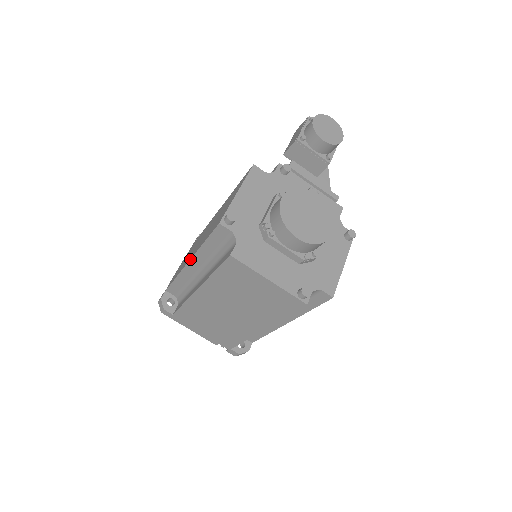
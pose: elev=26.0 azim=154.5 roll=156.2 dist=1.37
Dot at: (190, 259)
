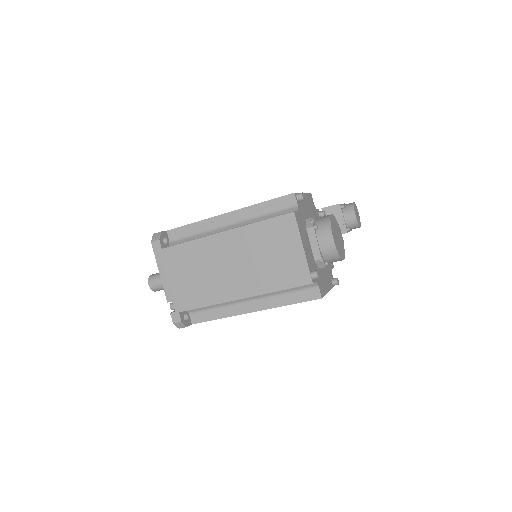
Dot at: (232, 211)
